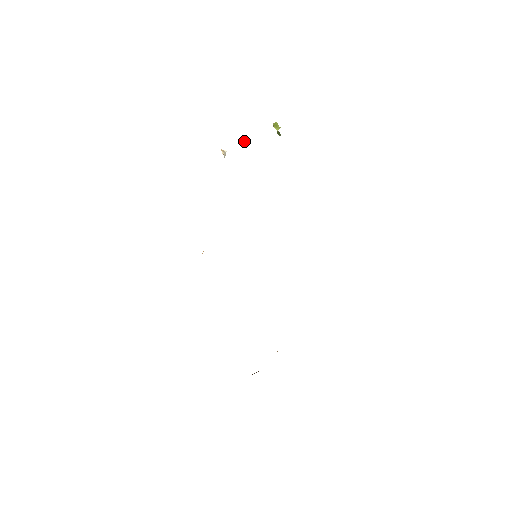
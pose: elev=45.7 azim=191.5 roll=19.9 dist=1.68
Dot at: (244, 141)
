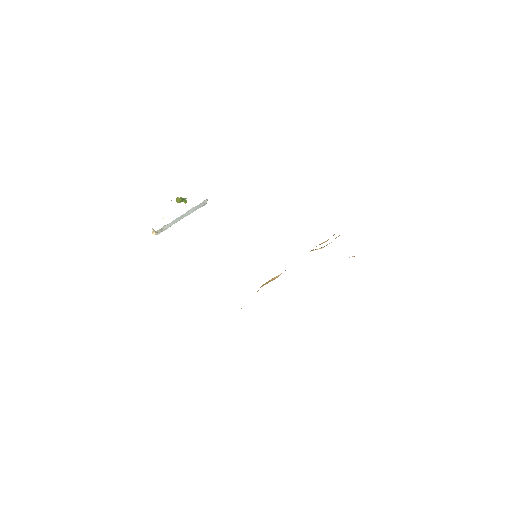
Dot at: occluded
